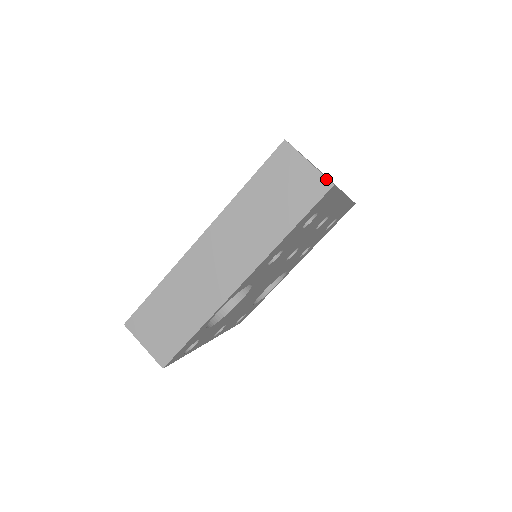
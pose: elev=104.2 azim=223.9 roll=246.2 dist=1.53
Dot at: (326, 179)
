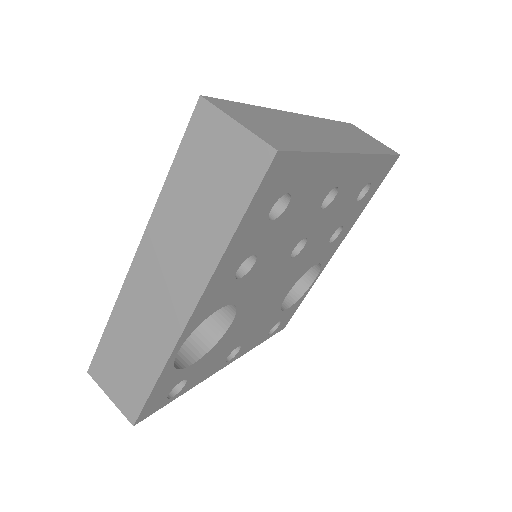
Dot at: (265, 144)
